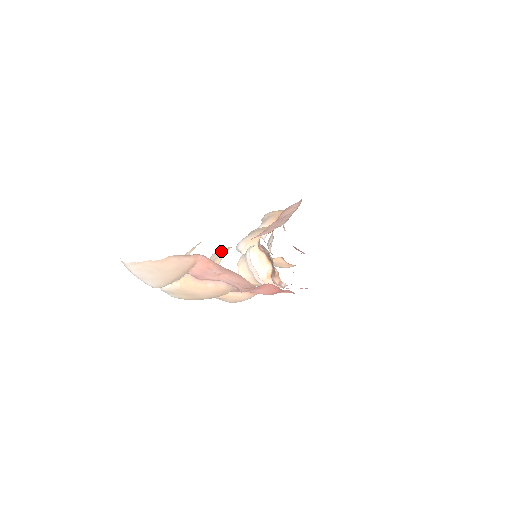
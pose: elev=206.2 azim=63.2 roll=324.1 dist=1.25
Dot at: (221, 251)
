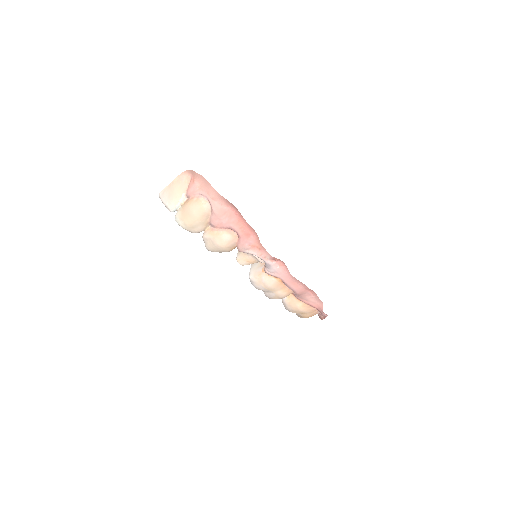
Dot at: occluded
